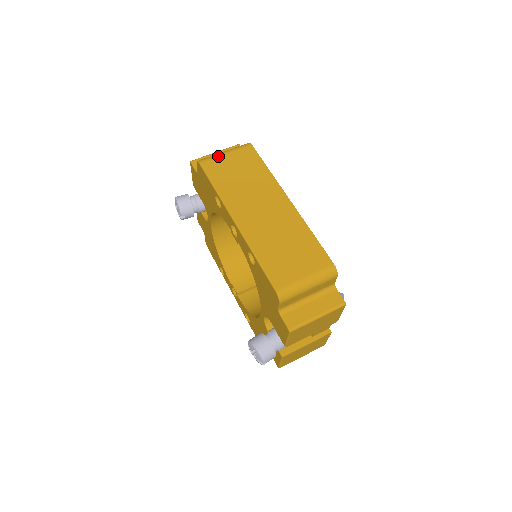
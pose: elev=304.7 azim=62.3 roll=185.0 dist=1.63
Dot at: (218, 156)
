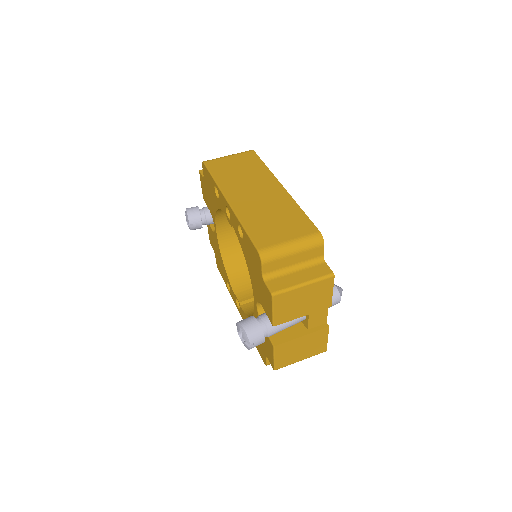
Dot at: (221, 158)
